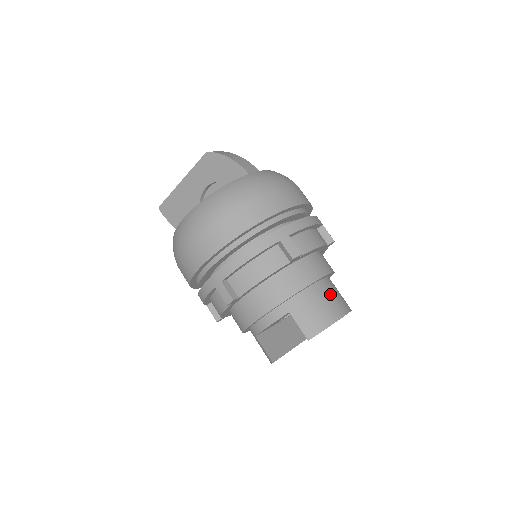
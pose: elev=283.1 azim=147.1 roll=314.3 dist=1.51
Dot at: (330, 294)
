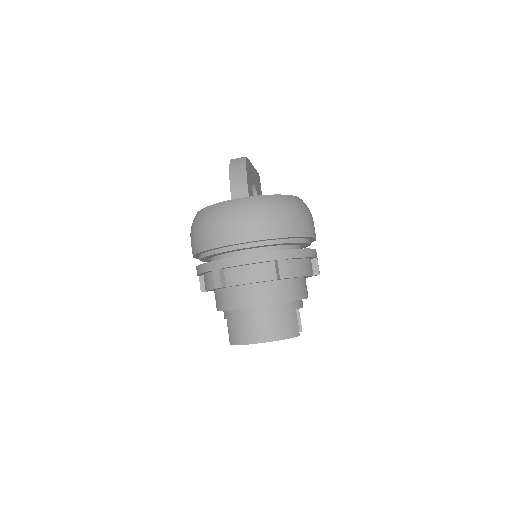
Dot at: (256, 321)
